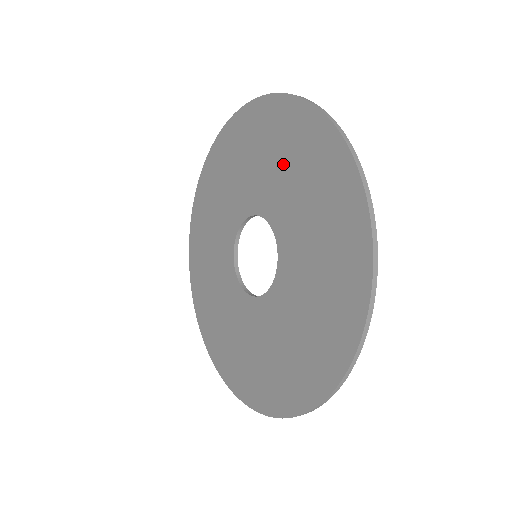
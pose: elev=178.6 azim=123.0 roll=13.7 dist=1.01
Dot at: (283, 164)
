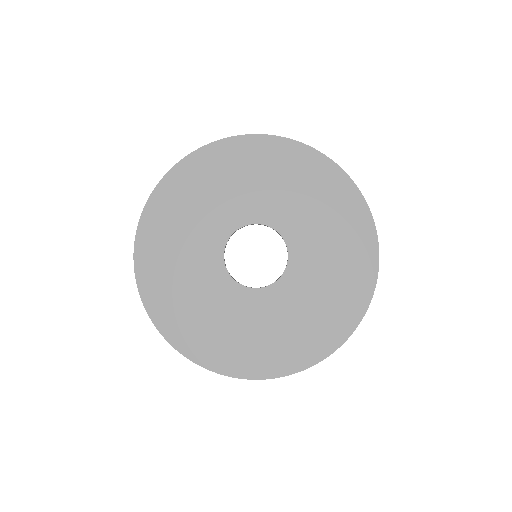
Dot at: (233, 183)
